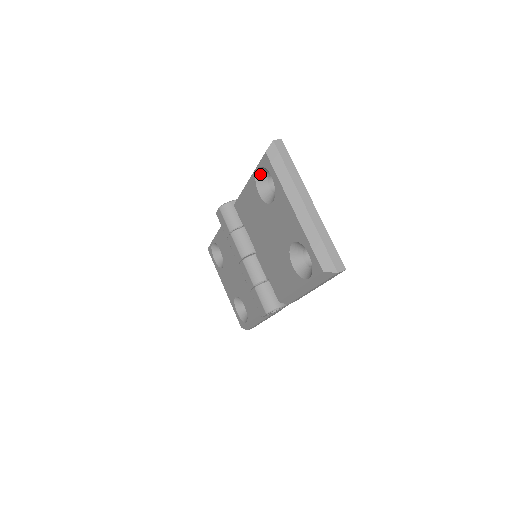
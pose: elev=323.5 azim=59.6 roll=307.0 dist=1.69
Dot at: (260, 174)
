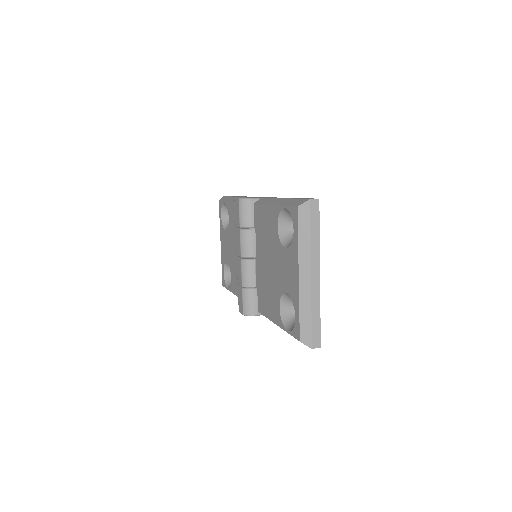
Dot at: (286, 212)
